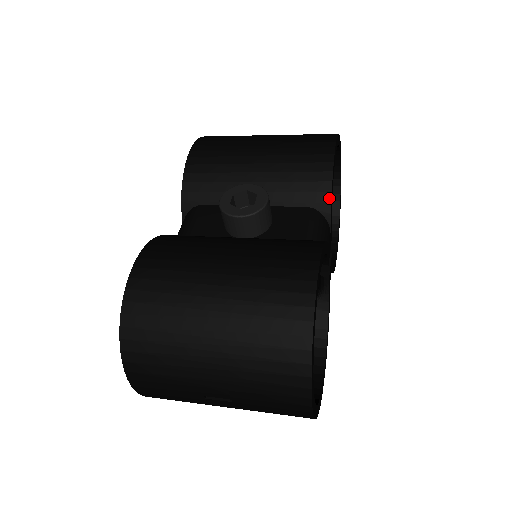
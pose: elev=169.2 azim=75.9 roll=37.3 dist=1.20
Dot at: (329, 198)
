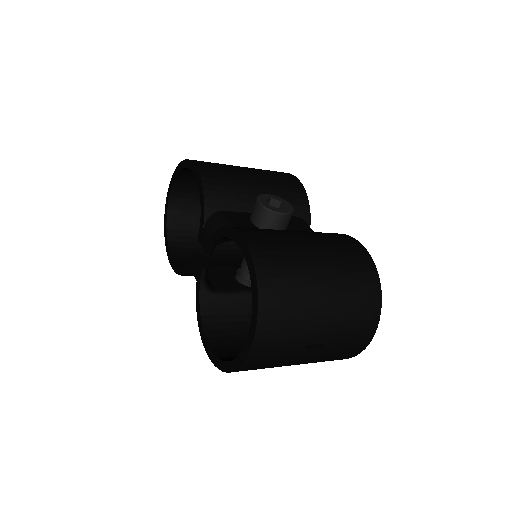
Dot at: (309, 211)
